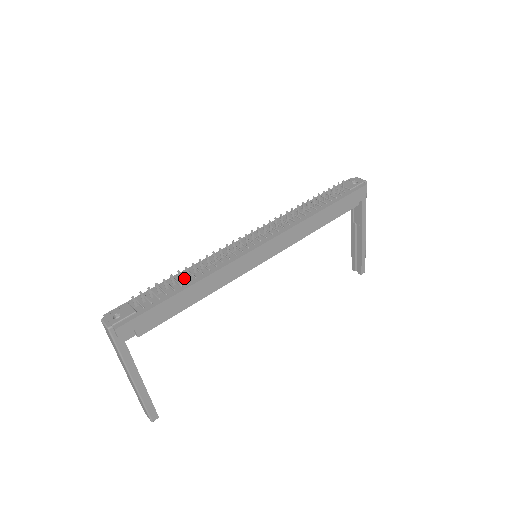
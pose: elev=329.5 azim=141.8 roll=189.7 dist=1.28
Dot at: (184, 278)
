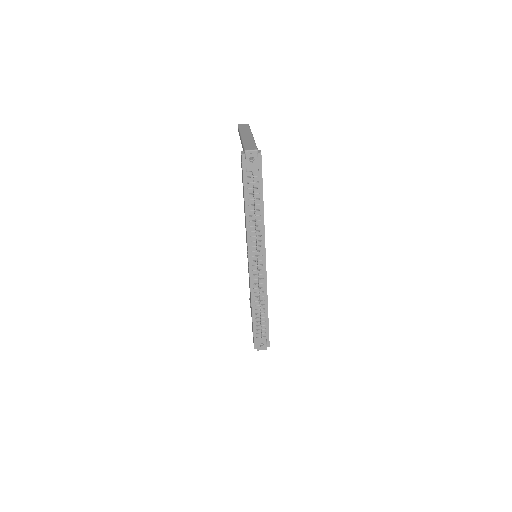
Dot at: occluded
